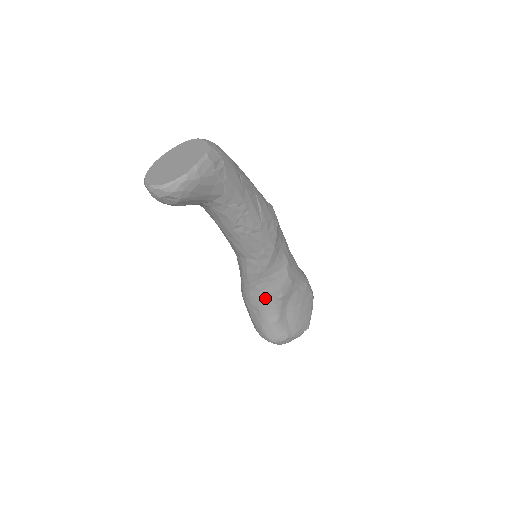
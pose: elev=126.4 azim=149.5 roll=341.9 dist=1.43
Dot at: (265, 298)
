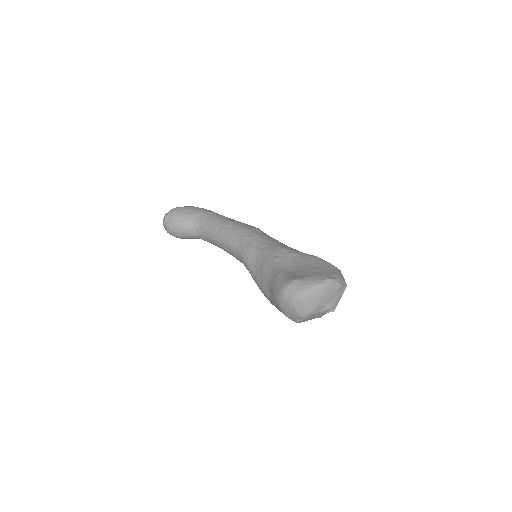
Dot at: (264, 267)
